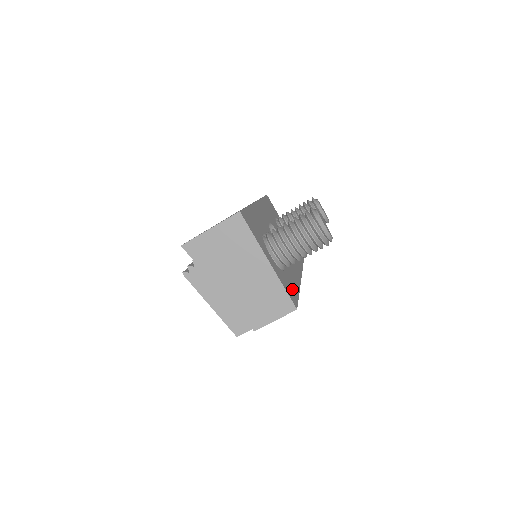
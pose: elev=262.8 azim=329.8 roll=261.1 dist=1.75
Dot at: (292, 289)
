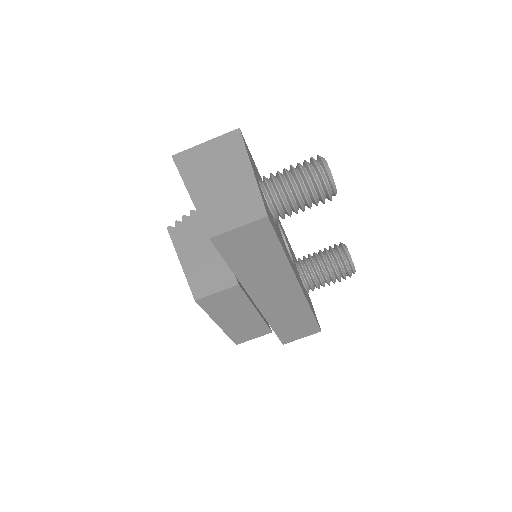
Dot at: (274, 227)
